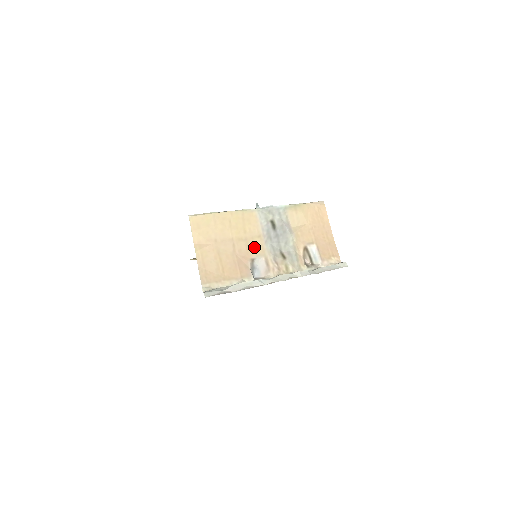
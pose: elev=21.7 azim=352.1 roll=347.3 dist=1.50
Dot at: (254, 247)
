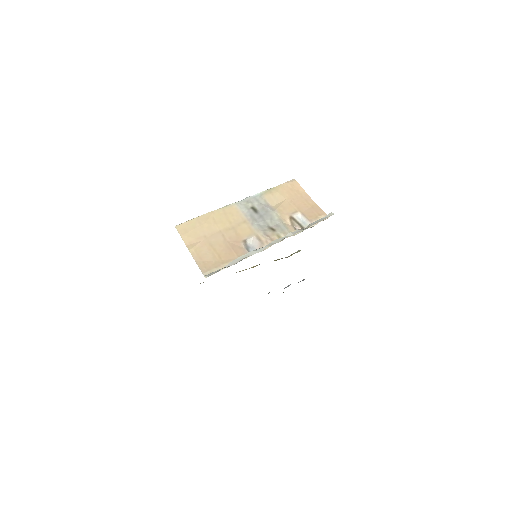
Dot at: (242, 231)
